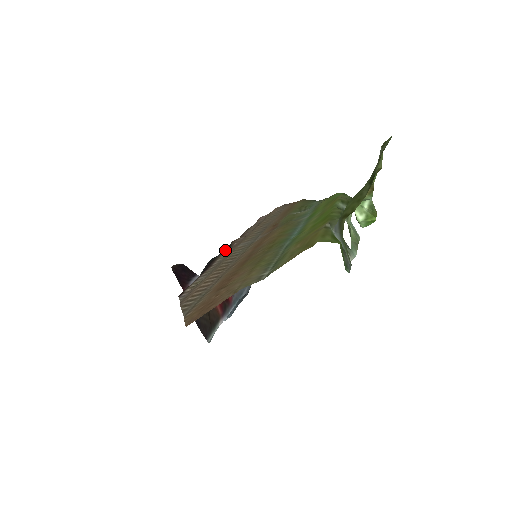
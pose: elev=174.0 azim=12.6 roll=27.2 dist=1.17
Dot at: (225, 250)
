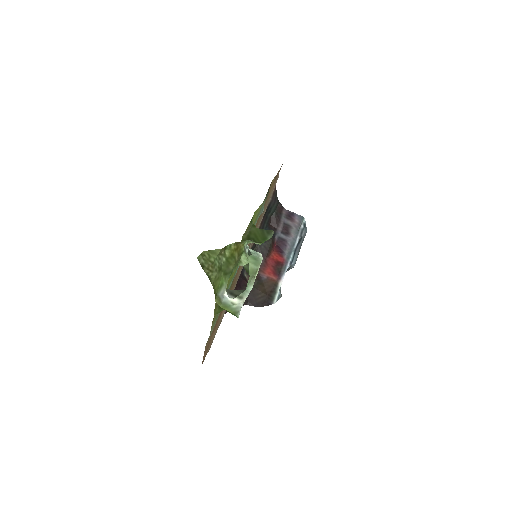
Dot at: occluded
